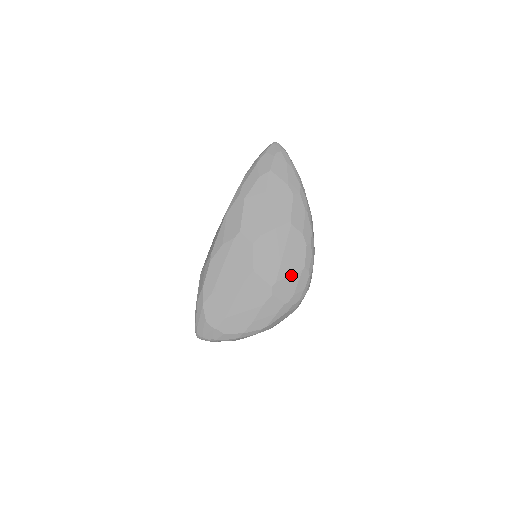
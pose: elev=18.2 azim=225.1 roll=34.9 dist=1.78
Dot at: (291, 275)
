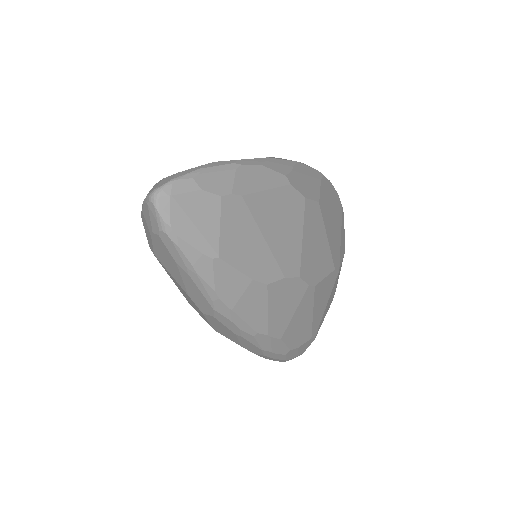
Dot at: occluded
